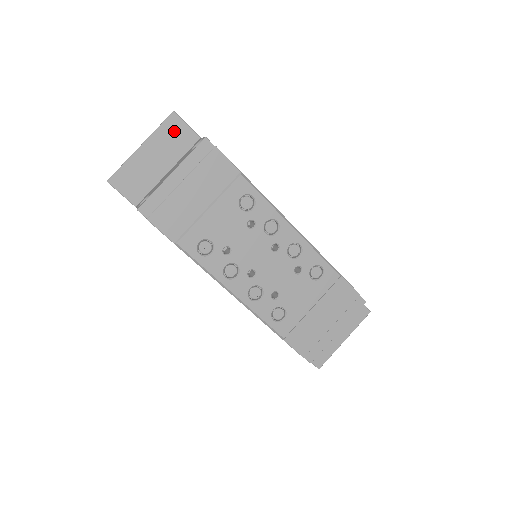
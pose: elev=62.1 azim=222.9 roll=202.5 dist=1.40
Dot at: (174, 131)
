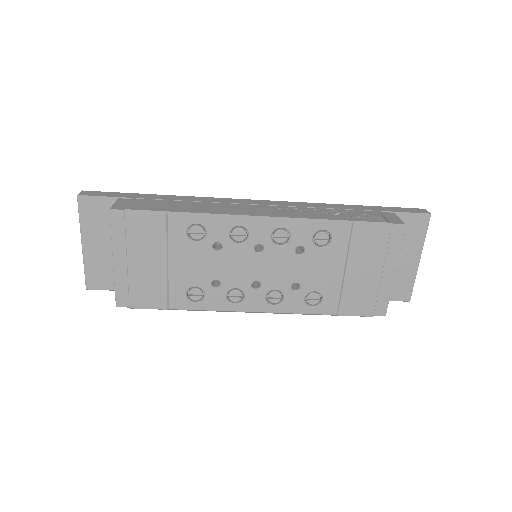
Dot at: (93, 211)
